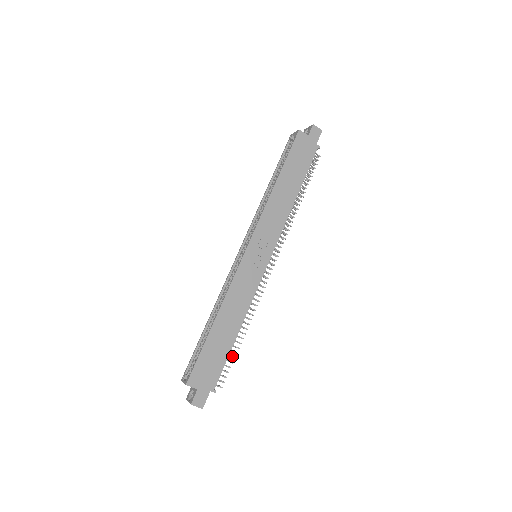
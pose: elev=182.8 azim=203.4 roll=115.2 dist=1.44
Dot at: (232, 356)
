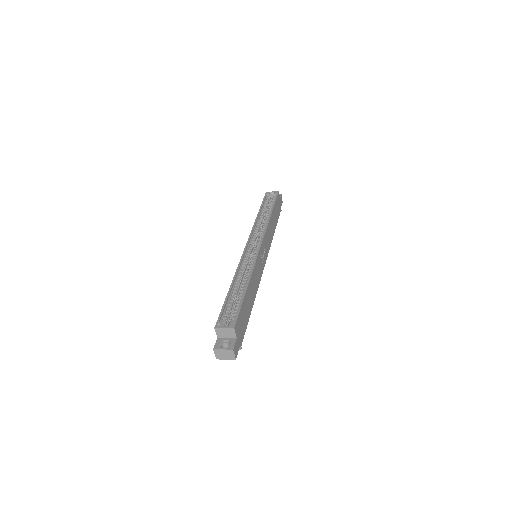
Dot at: occluded
